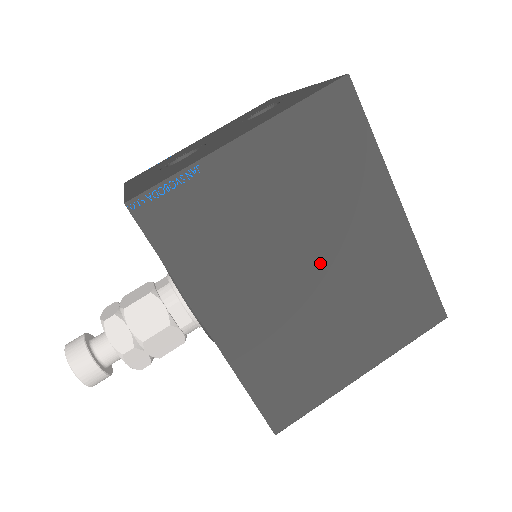
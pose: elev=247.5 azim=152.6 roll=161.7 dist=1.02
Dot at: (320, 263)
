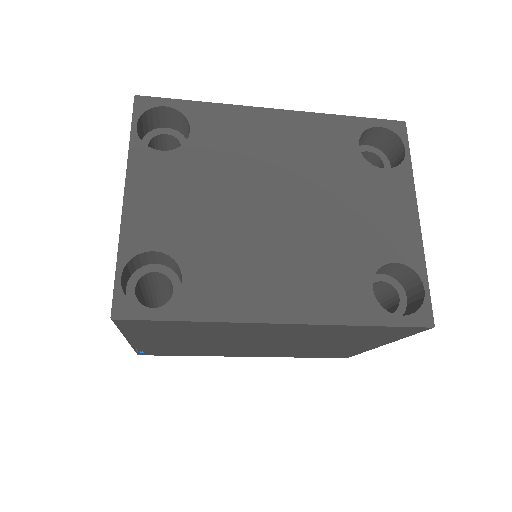
Dot at: (263, 342)
